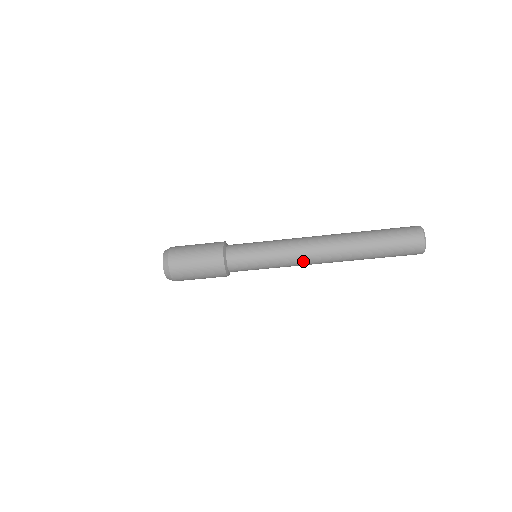
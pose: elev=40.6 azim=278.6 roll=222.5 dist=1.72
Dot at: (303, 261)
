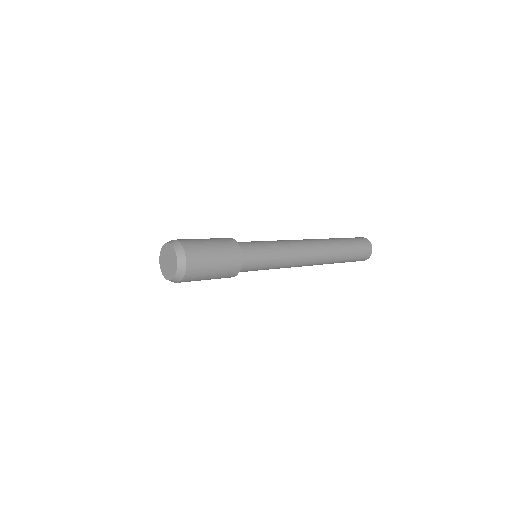
Dot at: occluded
